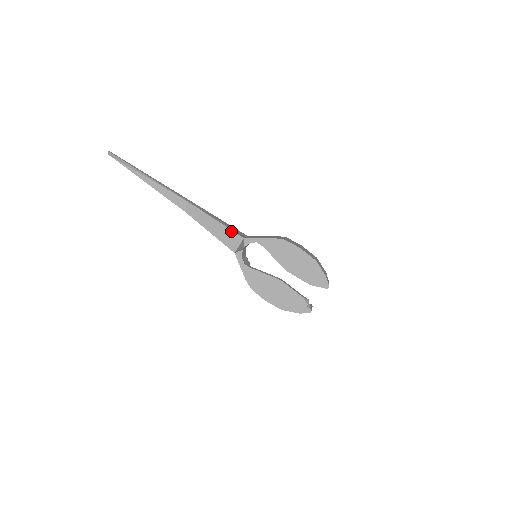
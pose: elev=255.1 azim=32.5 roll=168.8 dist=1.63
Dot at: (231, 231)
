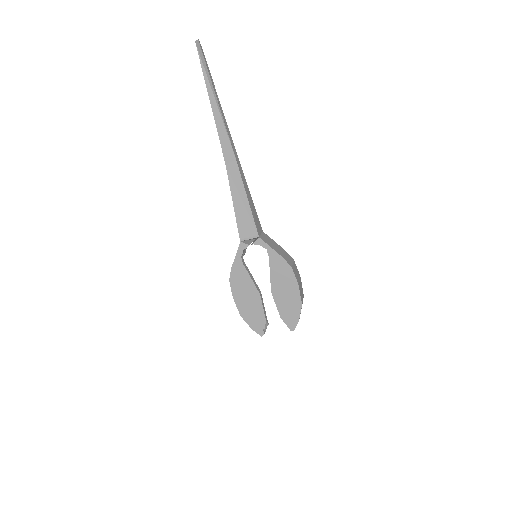
Dot at: (253, 221)
